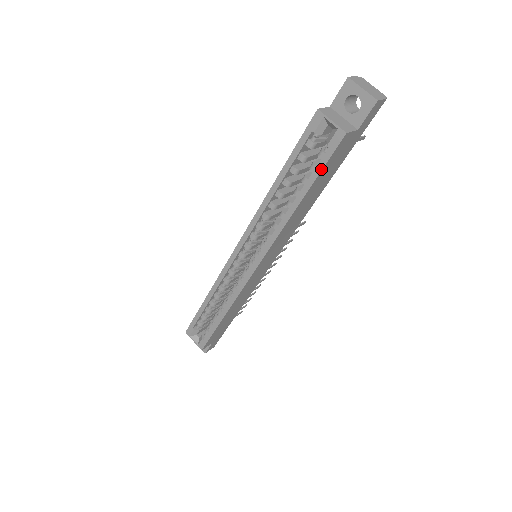
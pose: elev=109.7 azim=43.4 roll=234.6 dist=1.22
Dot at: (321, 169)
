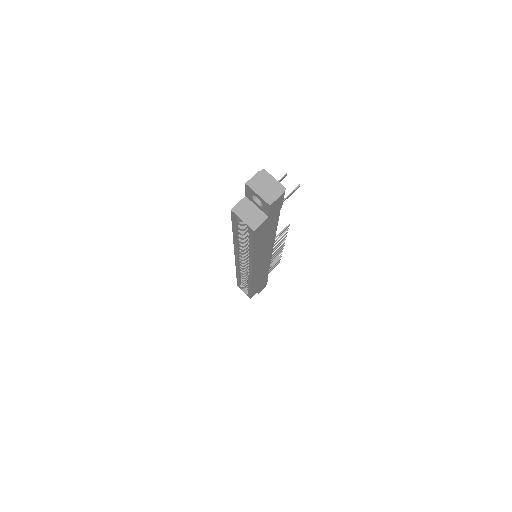
Dot at: (252, 243)
